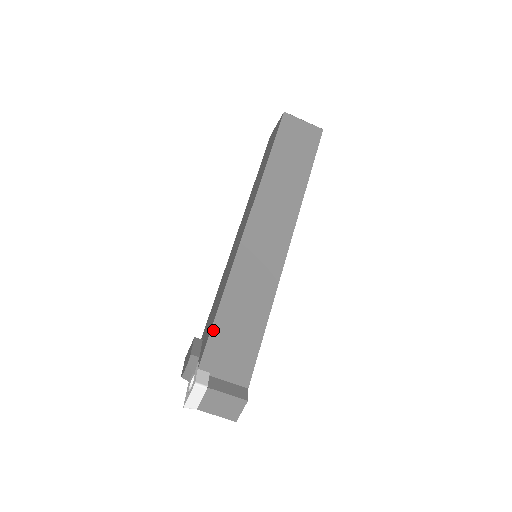
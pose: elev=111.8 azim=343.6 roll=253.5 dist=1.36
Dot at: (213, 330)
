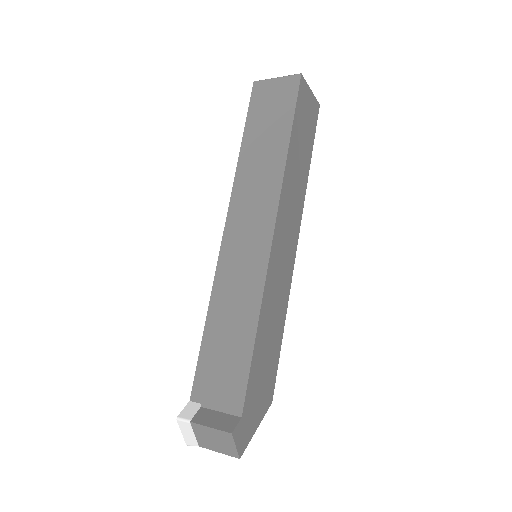
Dot at: (201, 355)
